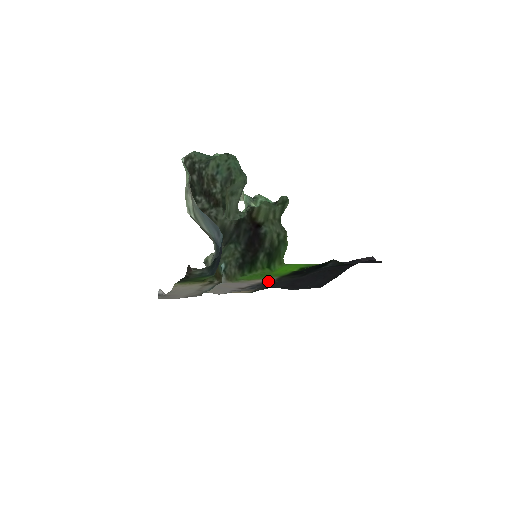
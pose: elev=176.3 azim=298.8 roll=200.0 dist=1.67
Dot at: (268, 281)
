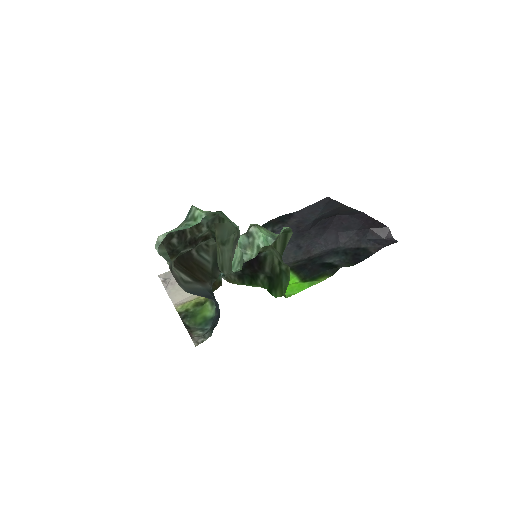
Dot at: occluded
